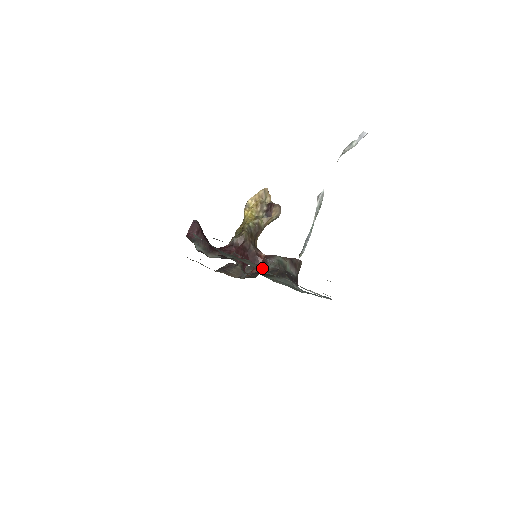
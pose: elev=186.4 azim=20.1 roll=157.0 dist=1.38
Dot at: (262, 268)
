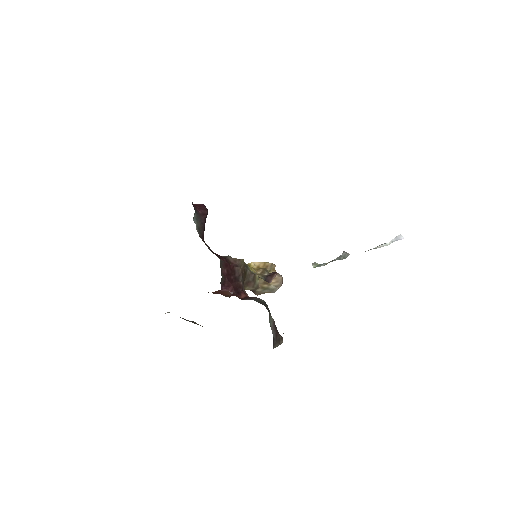
Dot at: (243, 299)
